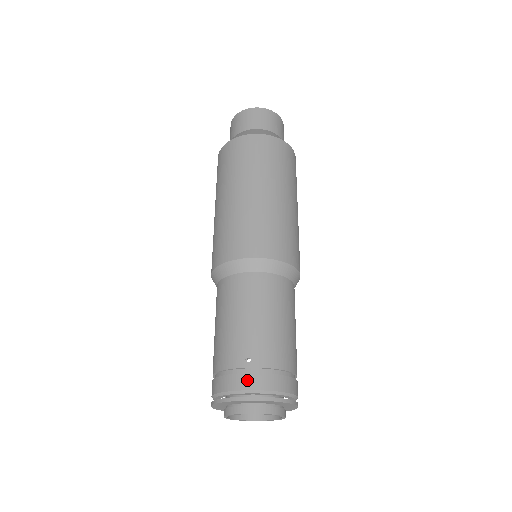
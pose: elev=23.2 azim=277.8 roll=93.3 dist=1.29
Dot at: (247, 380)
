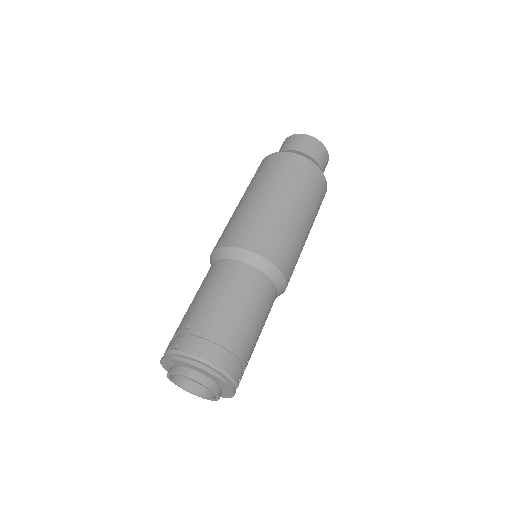
Dot at: (178, 342)
